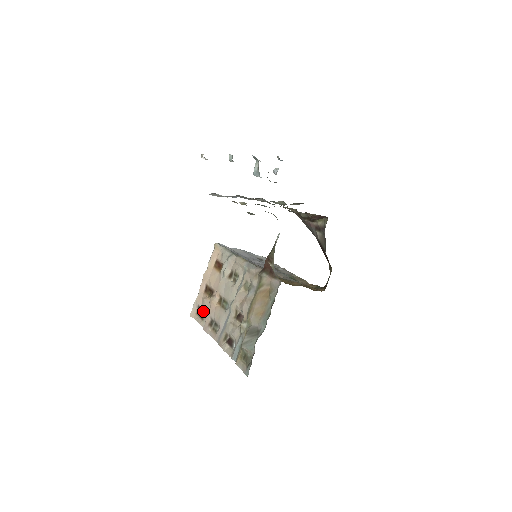
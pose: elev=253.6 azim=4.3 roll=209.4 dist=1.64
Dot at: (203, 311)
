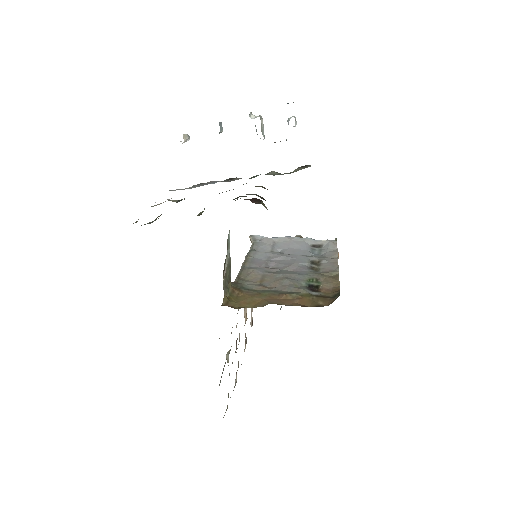
Dot at: occluded
